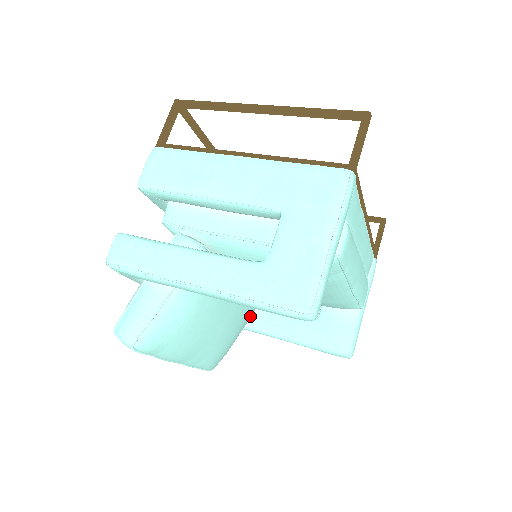
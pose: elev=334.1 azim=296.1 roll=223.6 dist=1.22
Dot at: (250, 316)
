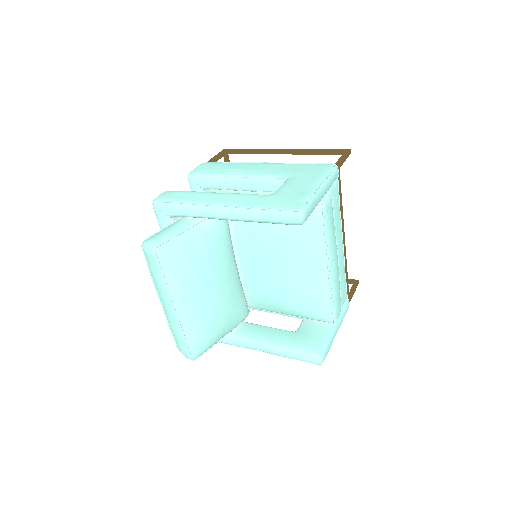
Dot at: (238, 321)
